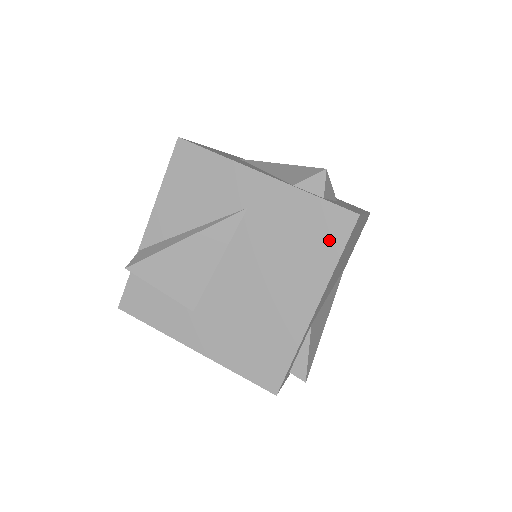
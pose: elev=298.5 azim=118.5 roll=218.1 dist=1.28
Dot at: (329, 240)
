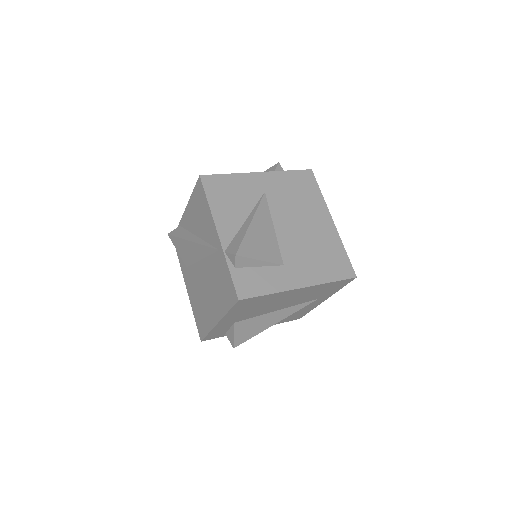
Dot at: (310, 186)
